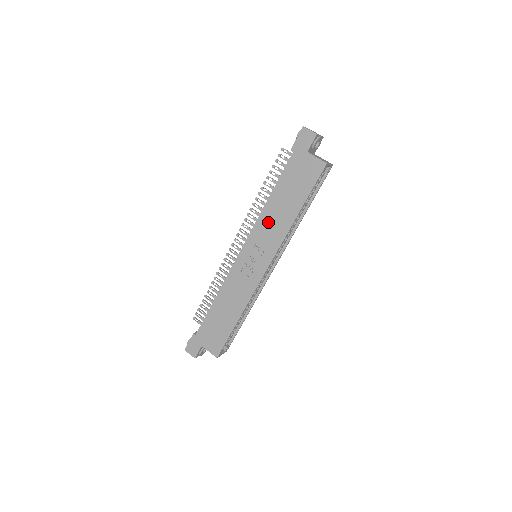
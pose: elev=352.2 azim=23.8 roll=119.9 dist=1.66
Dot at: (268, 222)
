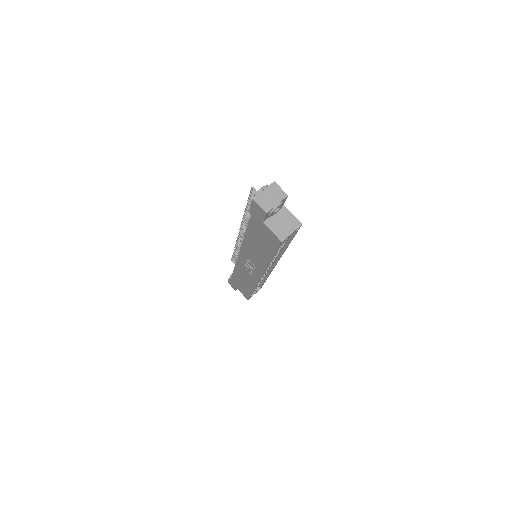
Dot at: (250, 250)
